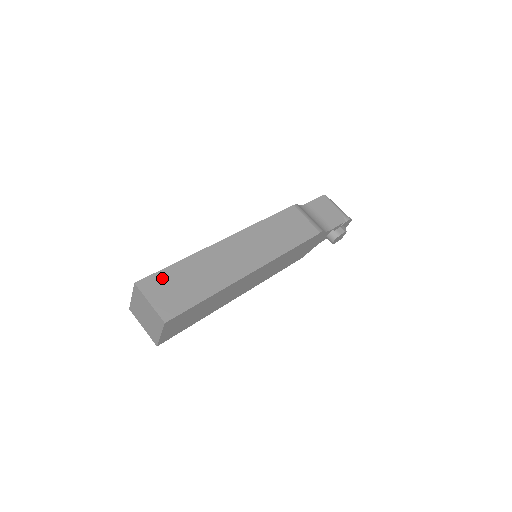
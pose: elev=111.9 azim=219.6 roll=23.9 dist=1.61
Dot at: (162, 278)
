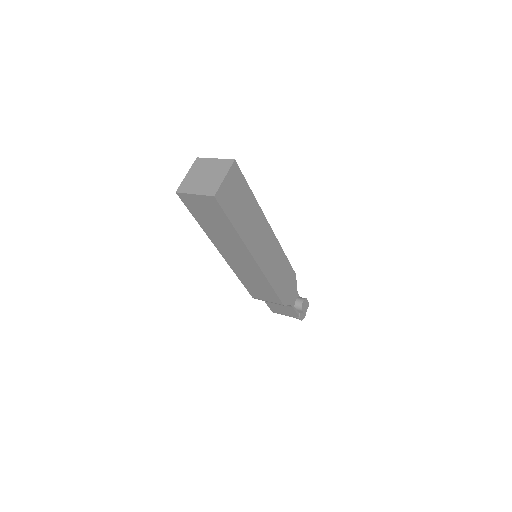
Dot at: occluded
